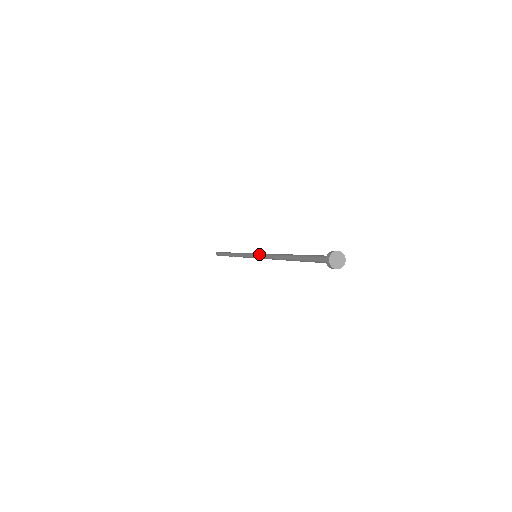
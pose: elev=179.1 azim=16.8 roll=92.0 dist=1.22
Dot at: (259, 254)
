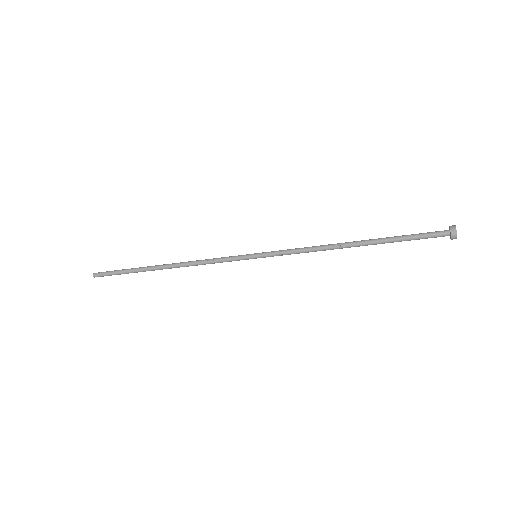
Dot at: (274, 251)
